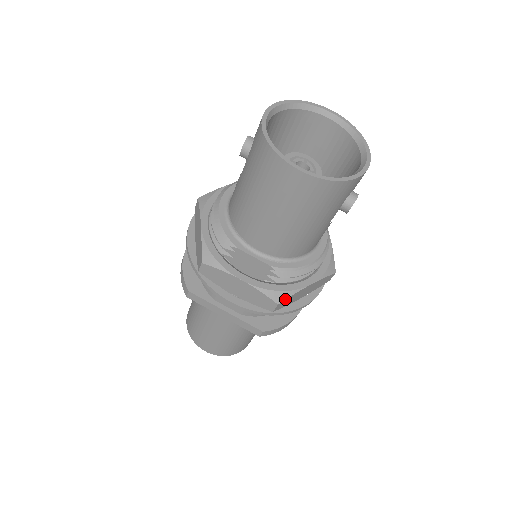
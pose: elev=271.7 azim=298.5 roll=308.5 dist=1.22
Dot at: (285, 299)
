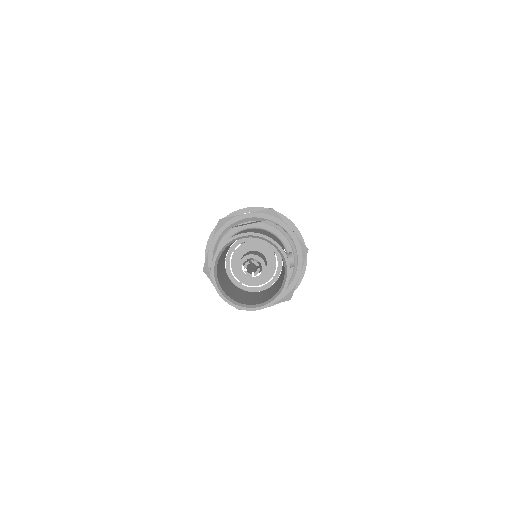
Dot at: (292, 295)
